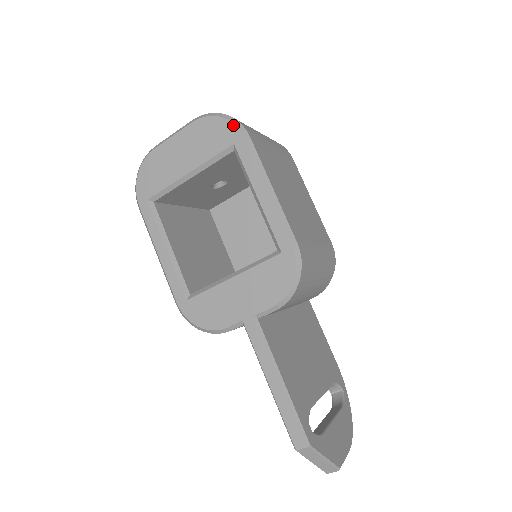
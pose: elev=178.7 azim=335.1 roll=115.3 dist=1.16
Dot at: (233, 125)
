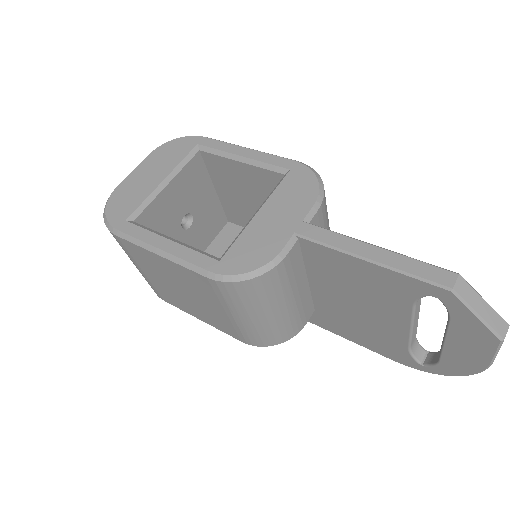
Dot at: (190, 137)
